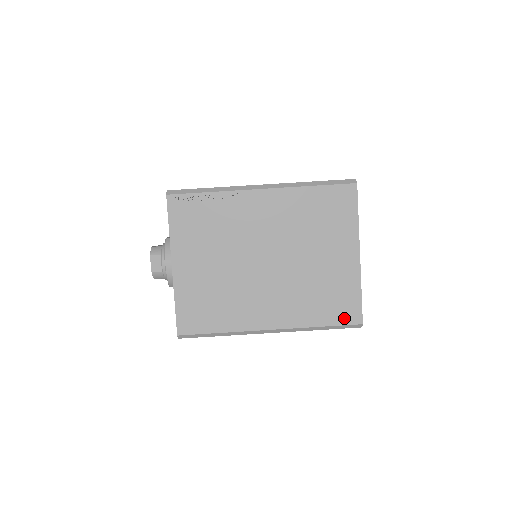
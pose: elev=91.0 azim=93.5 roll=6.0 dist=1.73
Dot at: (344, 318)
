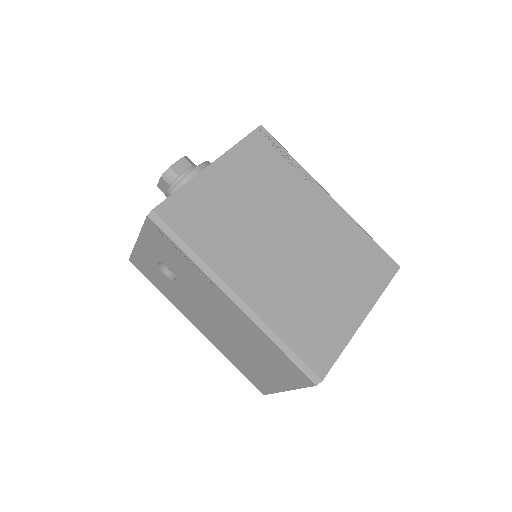
Dot at: (311, 357)
